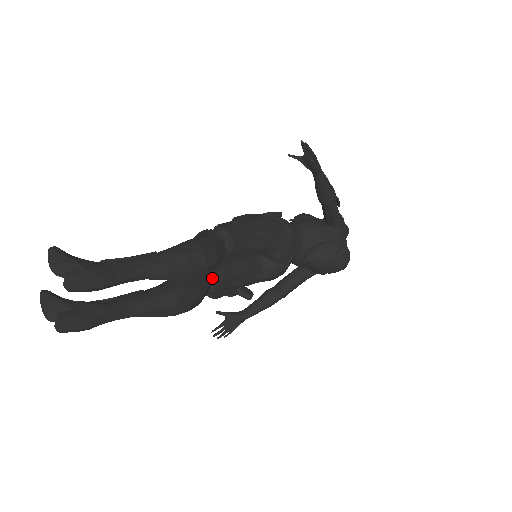
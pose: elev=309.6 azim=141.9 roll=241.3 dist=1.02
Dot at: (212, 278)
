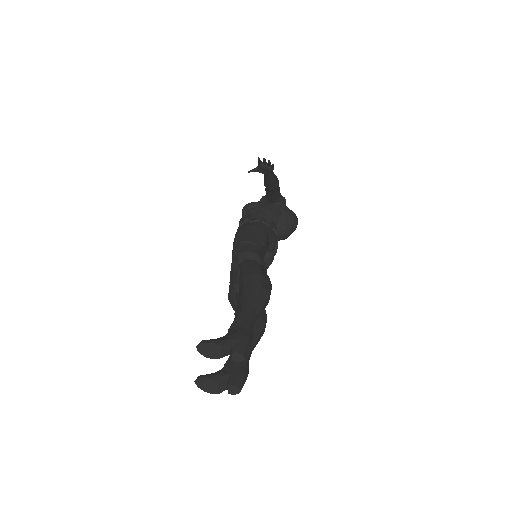
Dot at: occluded
